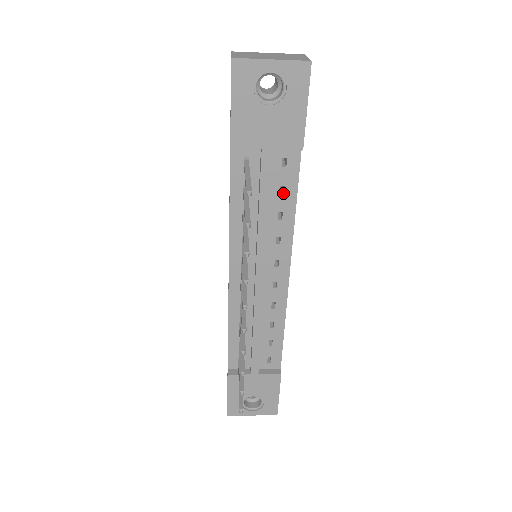
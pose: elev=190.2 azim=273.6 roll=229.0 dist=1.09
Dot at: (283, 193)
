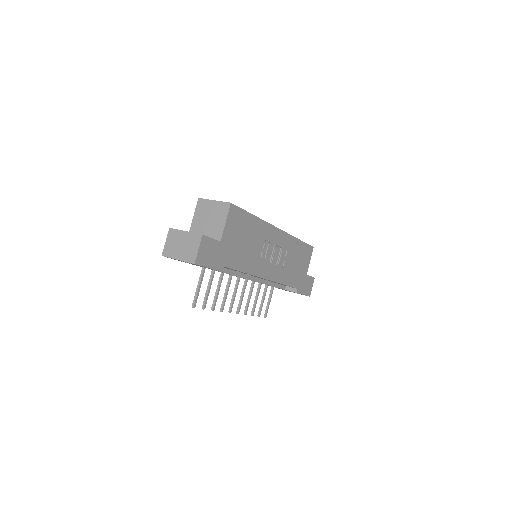
Dot at: occluded
